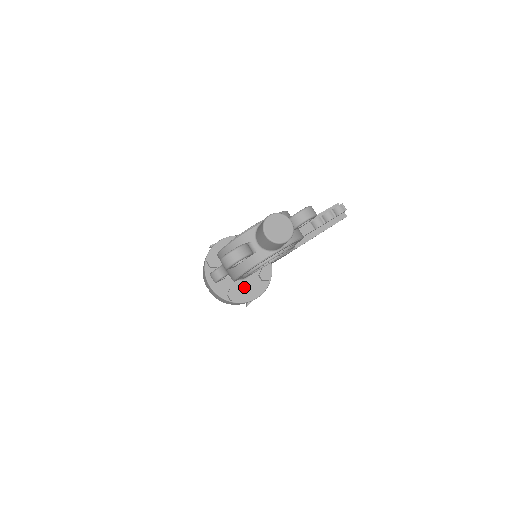
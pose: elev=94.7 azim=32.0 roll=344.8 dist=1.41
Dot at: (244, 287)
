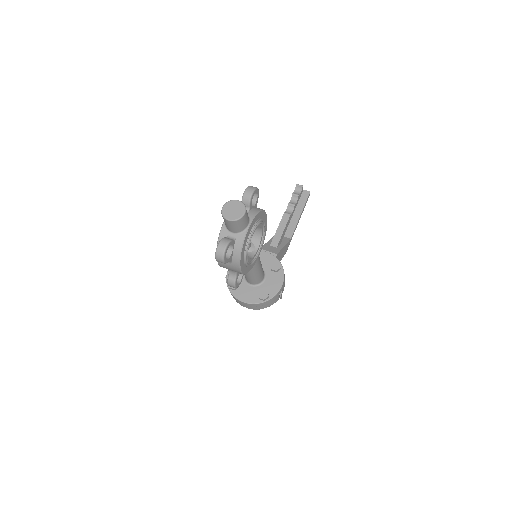
Dot at: (267, 285)
